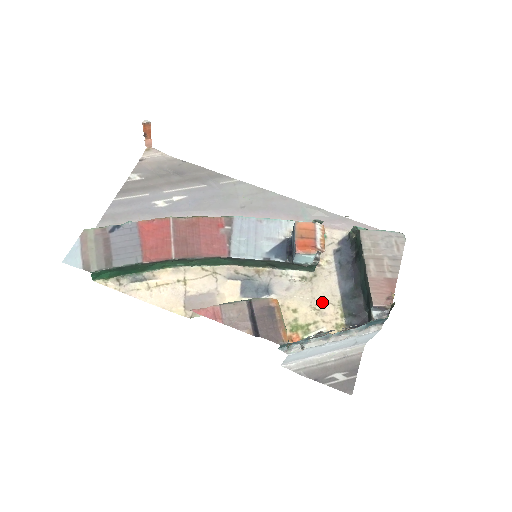
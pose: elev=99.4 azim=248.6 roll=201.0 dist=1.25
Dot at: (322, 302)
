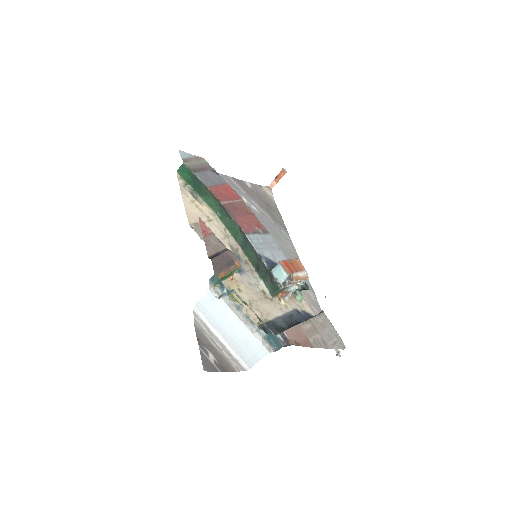
Dot at: (258, 307)
